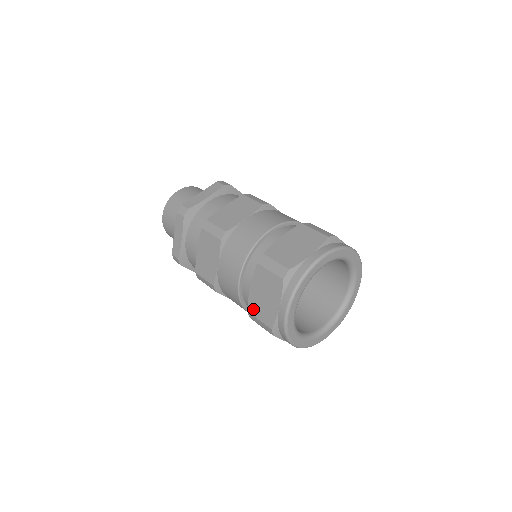
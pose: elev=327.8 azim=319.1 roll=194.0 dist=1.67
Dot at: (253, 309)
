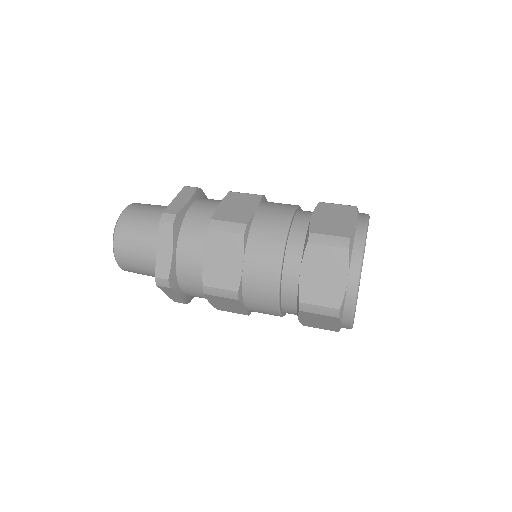
Dot at: (308, 297)
